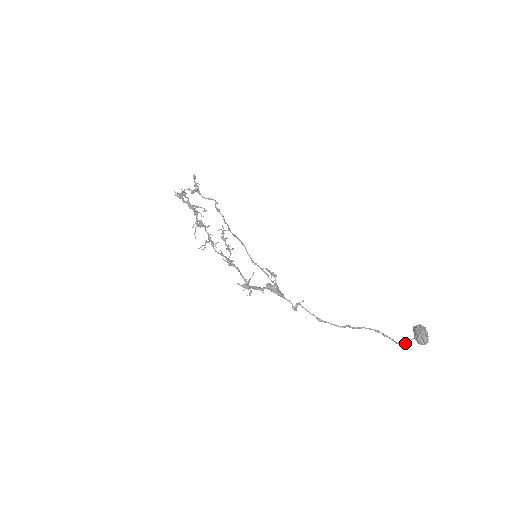
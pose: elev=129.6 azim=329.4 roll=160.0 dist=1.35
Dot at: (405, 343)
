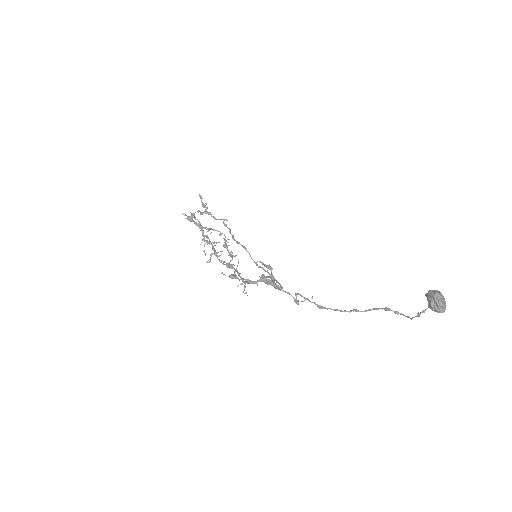
Dot at: (419, 315)
